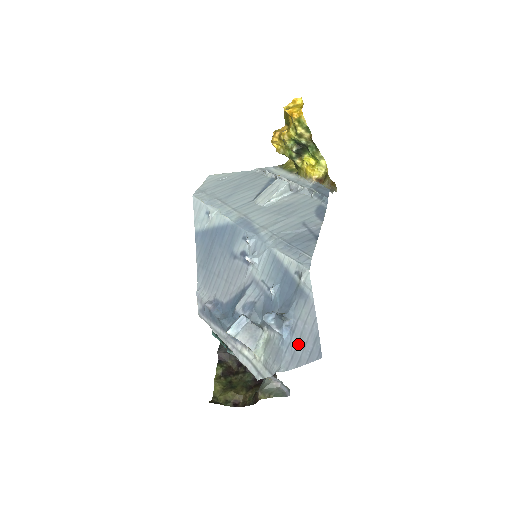
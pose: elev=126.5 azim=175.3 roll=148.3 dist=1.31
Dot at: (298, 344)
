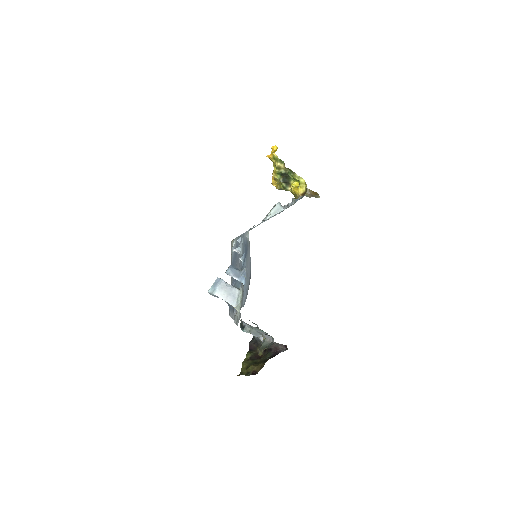
Dot at: (247, 282)
